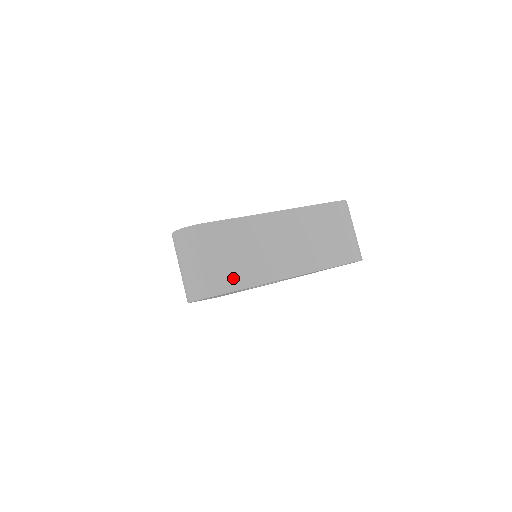
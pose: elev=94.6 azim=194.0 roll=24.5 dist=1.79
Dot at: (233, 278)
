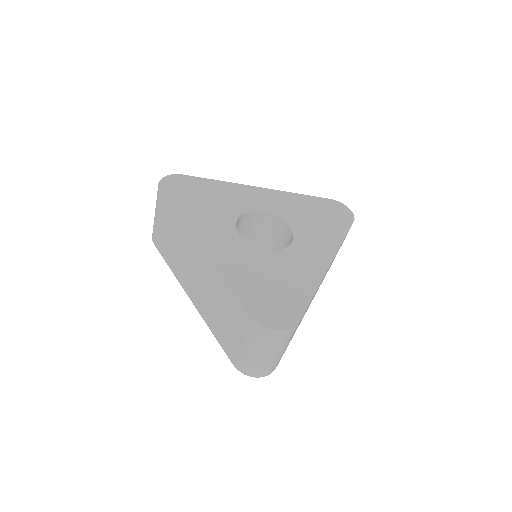
Dot at: occluded
